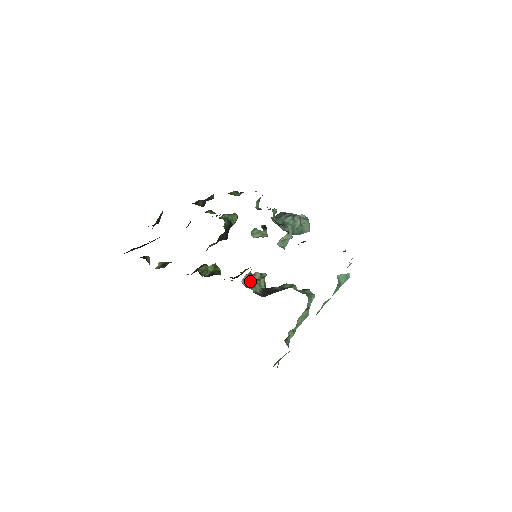
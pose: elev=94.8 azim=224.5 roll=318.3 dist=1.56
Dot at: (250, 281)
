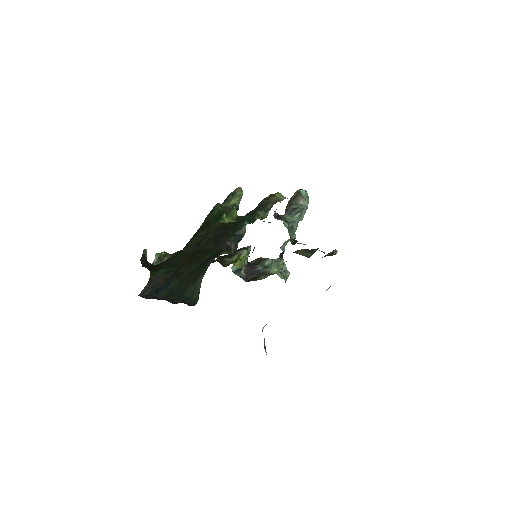
Dot at: occluded
